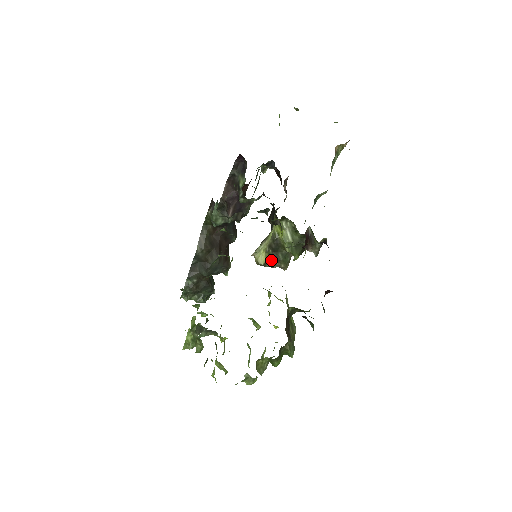
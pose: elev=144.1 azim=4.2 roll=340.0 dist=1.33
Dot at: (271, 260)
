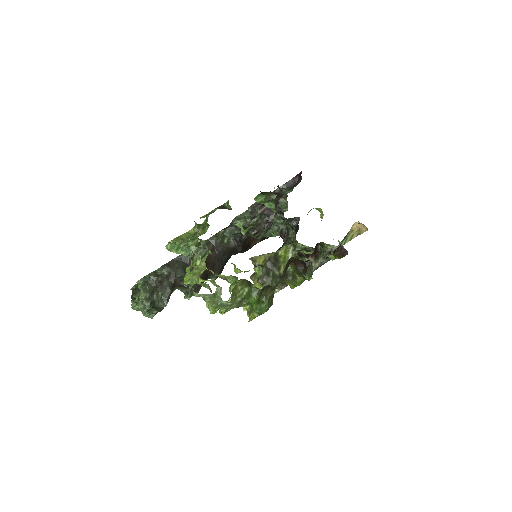
Dot at: (263, 271)
